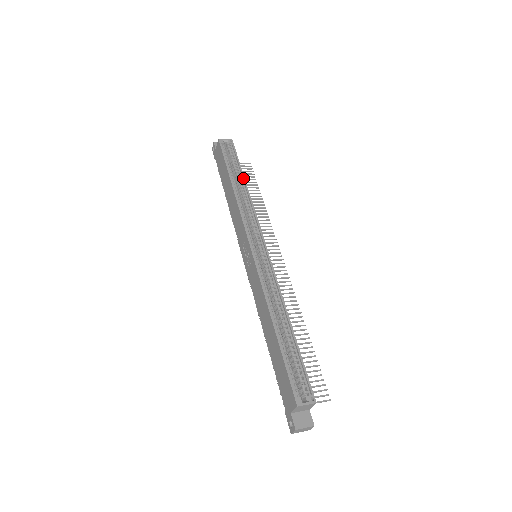
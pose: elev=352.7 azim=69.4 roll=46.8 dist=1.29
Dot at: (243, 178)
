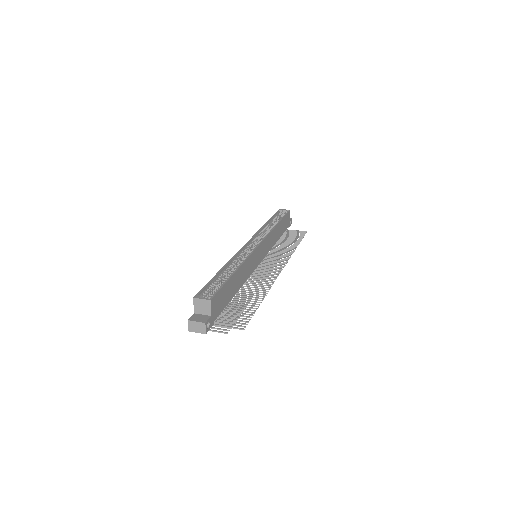
Dot at: (278, 221)
